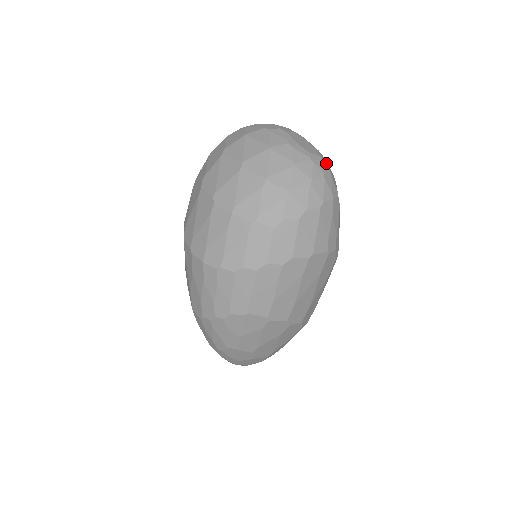
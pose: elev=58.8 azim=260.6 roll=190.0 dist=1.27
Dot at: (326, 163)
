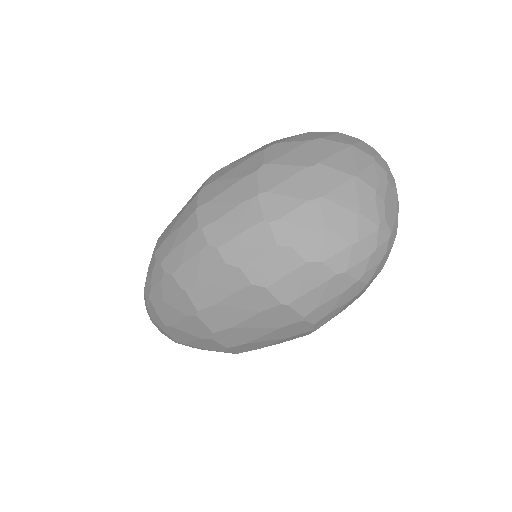
Dot at: (390, 244)
